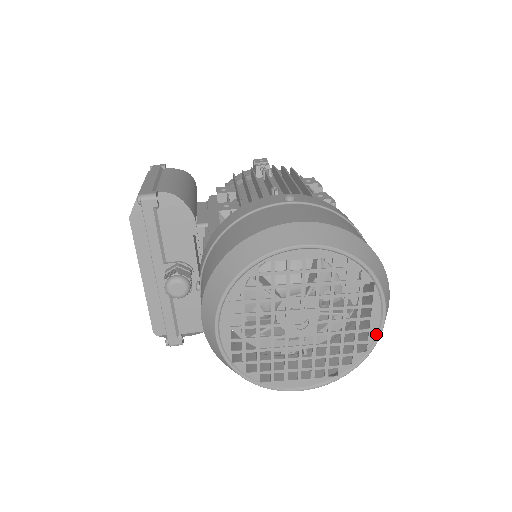
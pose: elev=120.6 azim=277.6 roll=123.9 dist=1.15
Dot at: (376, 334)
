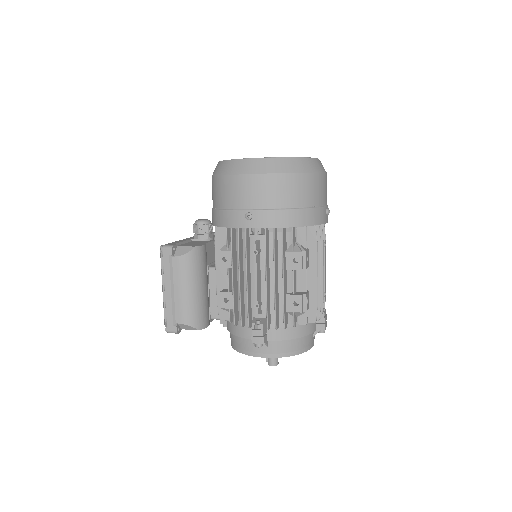
Dot at: occluded
